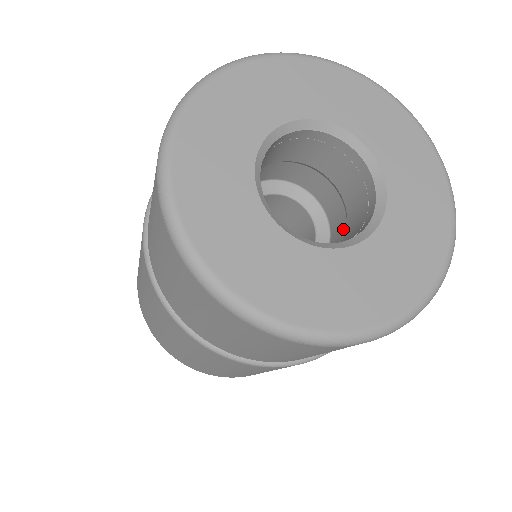
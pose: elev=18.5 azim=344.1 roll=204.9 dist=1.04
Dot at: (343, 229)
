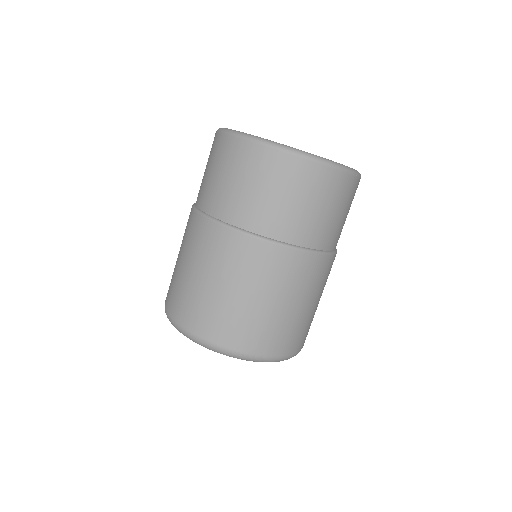
Dot at: occluded
